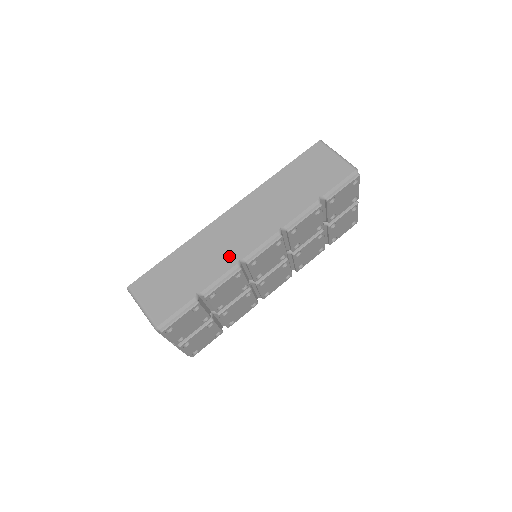
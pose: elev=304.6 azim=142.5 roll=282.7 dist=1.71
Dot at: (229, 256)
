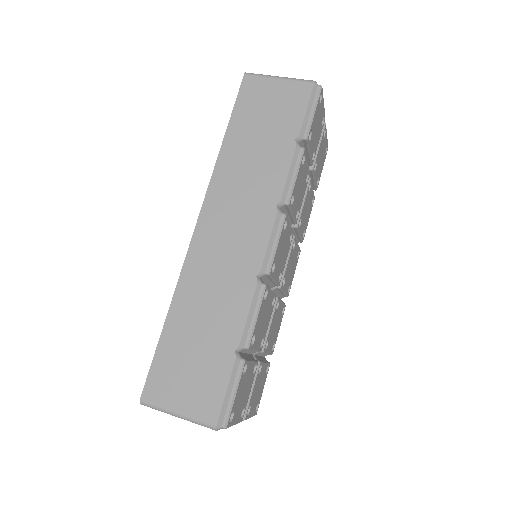
Dot at: (240, 280)
